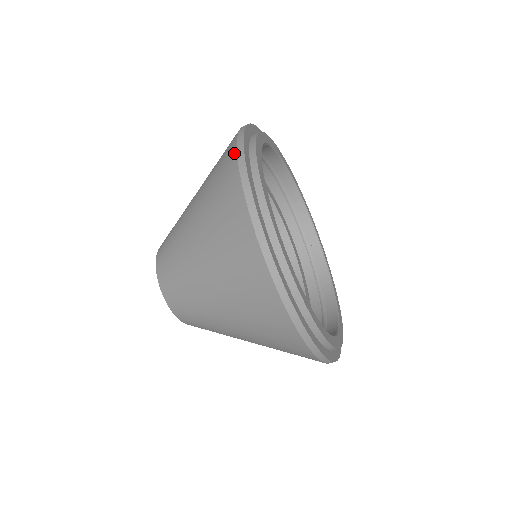
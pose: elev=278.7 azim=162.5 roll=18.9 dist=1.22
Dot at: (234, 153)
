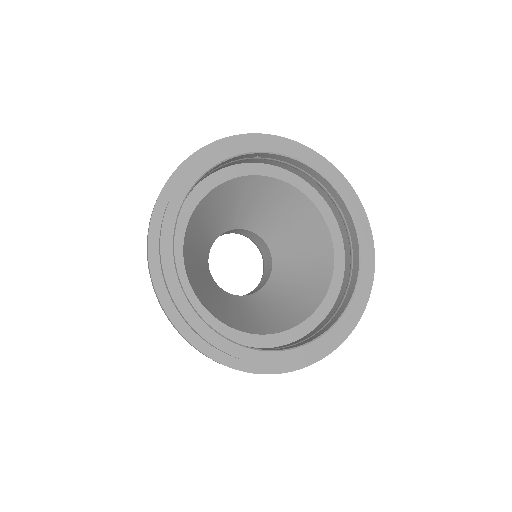
Dot at: occluded
